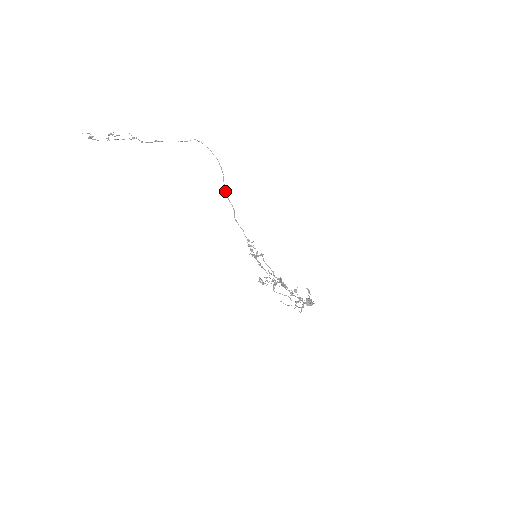
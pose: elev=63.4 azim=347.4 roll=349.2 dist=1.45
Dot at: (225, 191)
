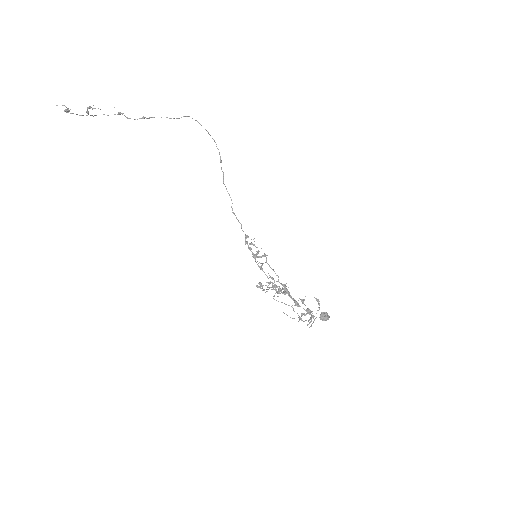
Dot at: (223, 178)
